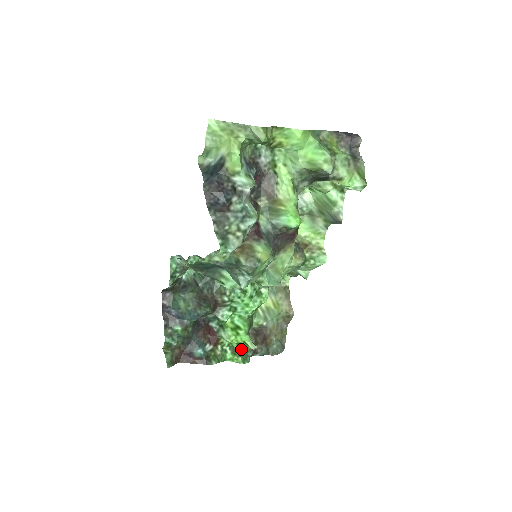
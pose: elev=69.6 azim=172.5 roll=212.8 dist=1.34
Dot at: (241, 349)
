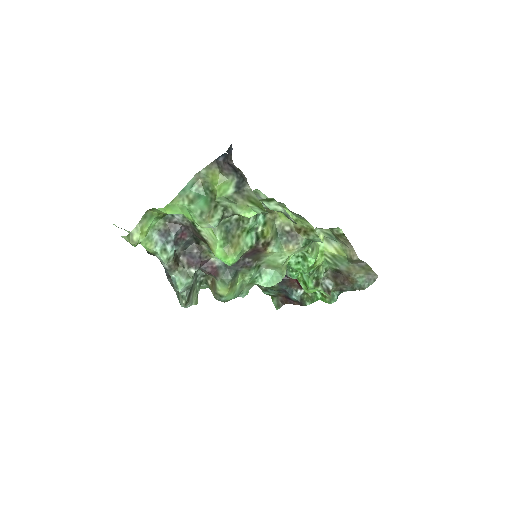
Dot at: occluded
